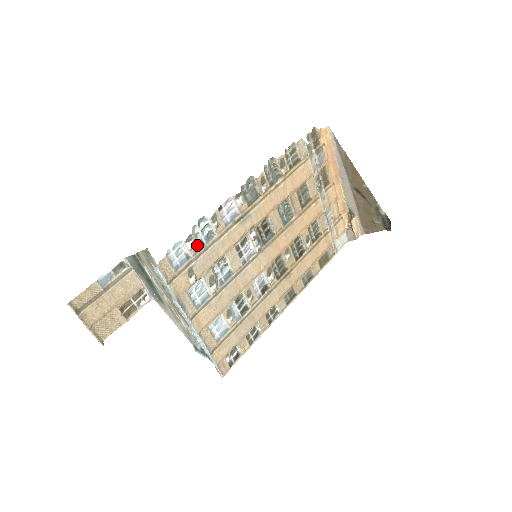
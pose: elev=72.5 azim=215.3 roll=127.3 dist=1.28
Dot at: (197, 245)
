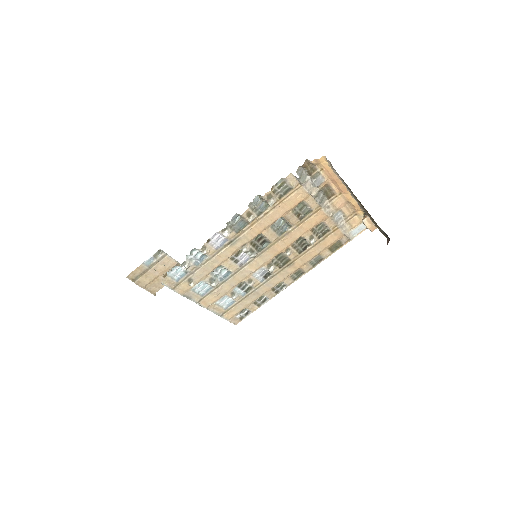
Dot at: (192, 265)
